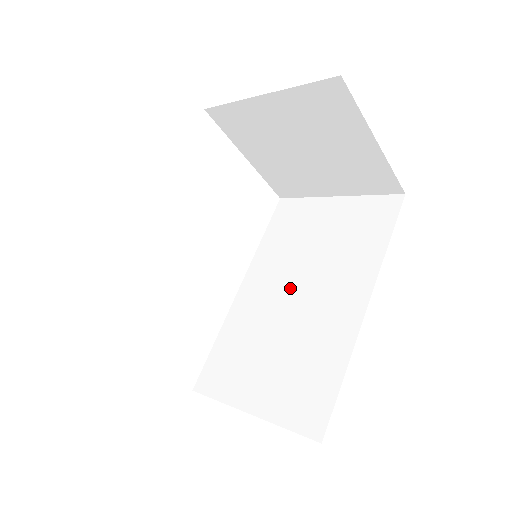
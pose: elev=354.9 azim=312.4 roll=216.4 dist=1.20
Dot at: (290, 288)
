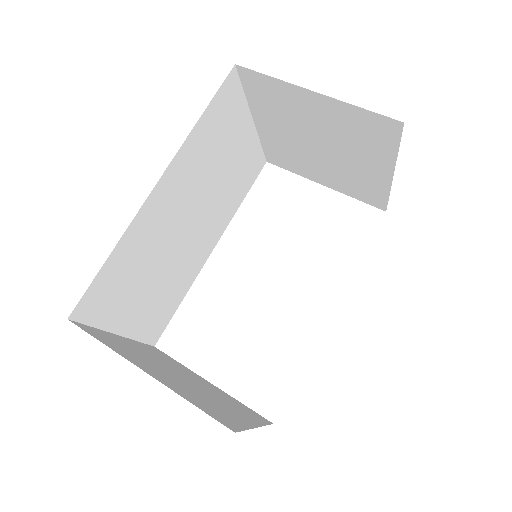
Dot at: occluded
